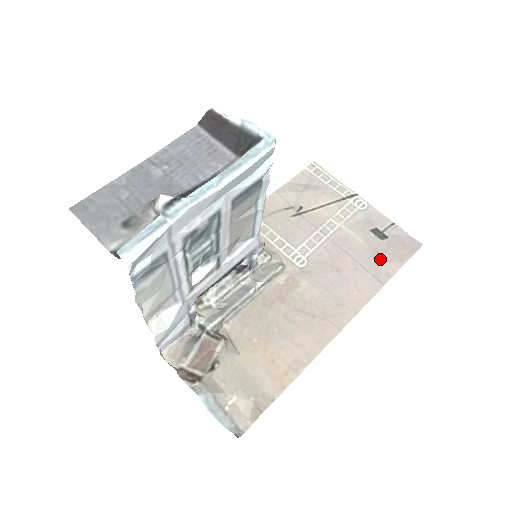
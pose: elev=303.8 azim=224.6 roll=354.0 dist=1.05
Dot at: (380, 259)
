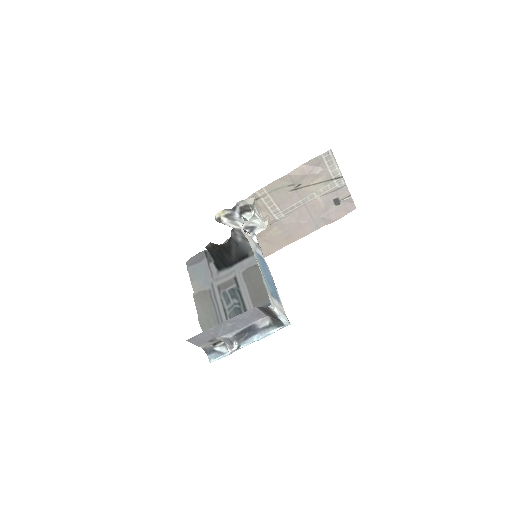
Dot at: (326, 217)
